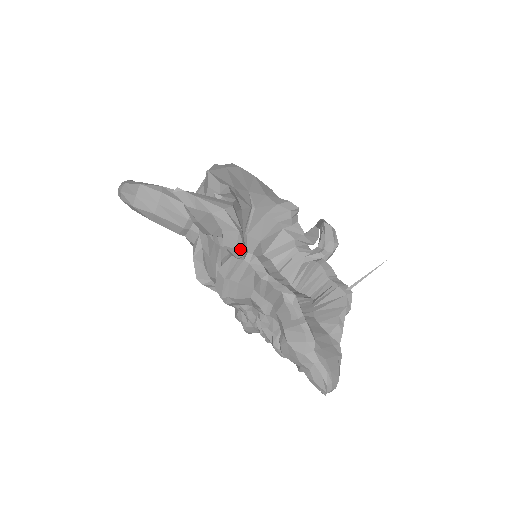
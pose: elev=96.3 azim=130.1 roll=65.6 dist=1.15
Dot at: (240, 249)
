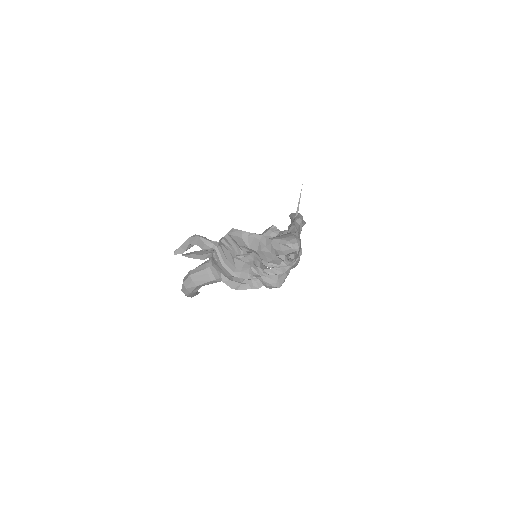
Dot at: (208, 243)
